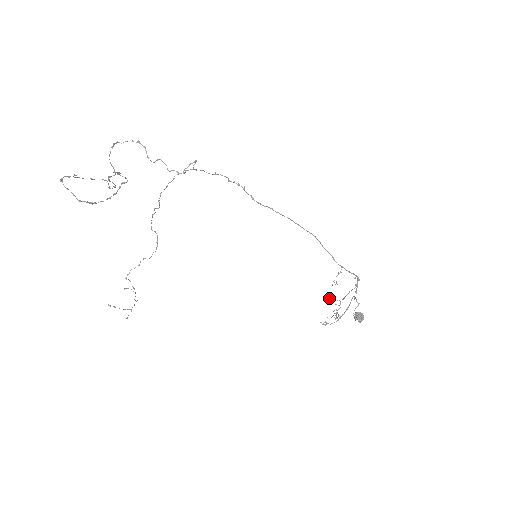
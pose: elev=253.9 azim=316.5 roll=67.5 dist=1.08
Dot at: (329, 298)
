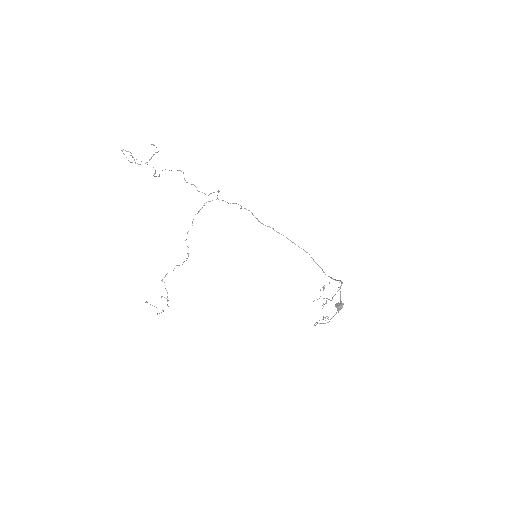
Dot at: (317, 299)
